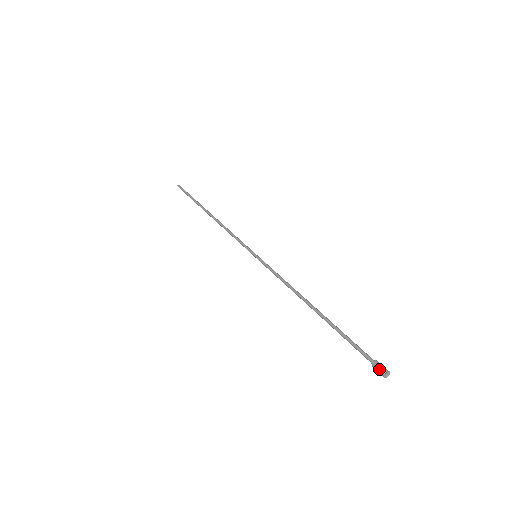
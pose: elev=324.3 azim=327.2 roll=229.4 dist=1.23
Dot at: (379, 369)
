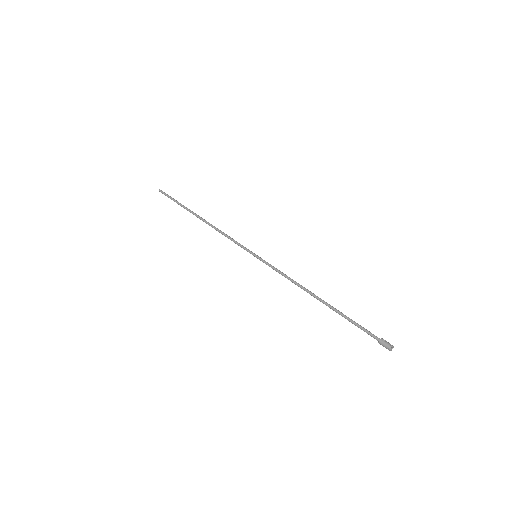
Dot at: (387, 342)
